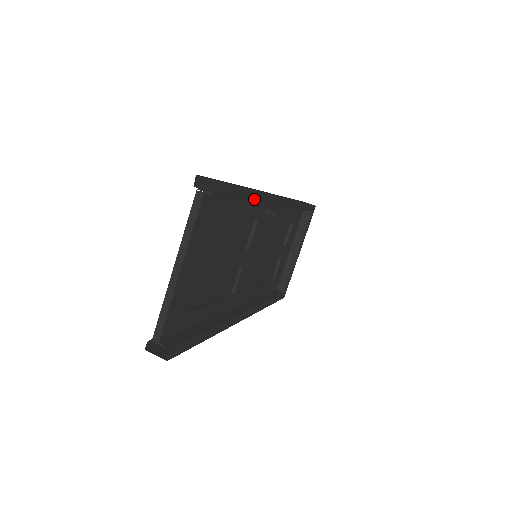
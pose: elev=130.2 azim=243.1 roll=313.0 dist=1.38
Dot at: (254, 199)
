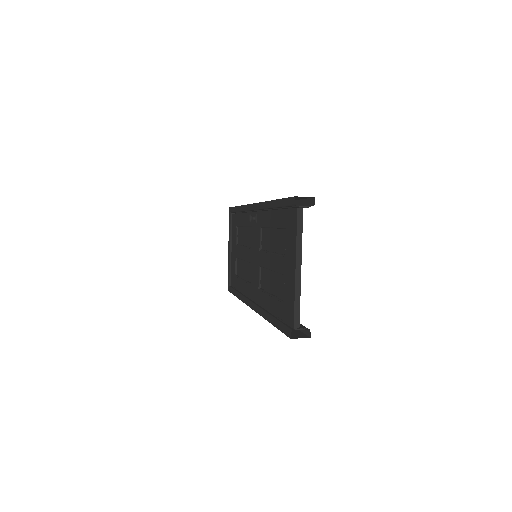
Dot at: occluded
